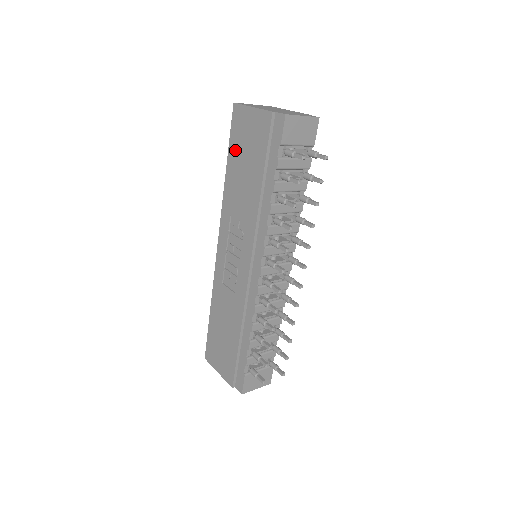
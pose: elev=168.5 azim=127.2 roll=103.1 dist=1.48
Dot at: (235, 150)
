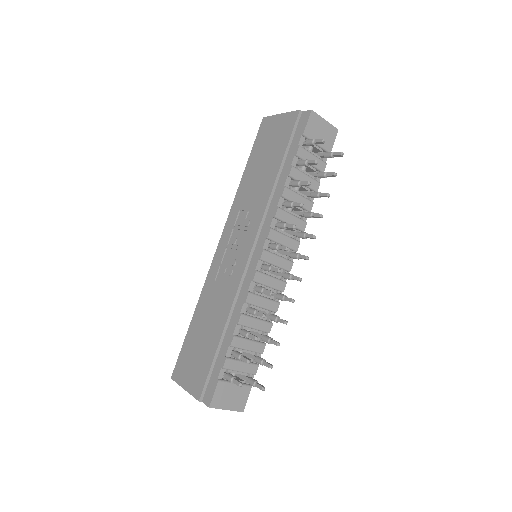
Dot at: (257, 153)
